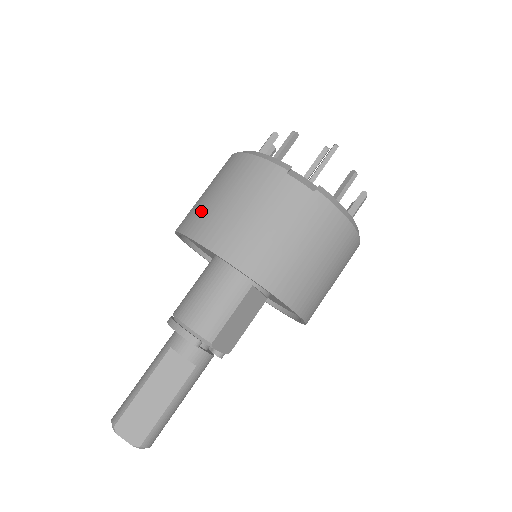
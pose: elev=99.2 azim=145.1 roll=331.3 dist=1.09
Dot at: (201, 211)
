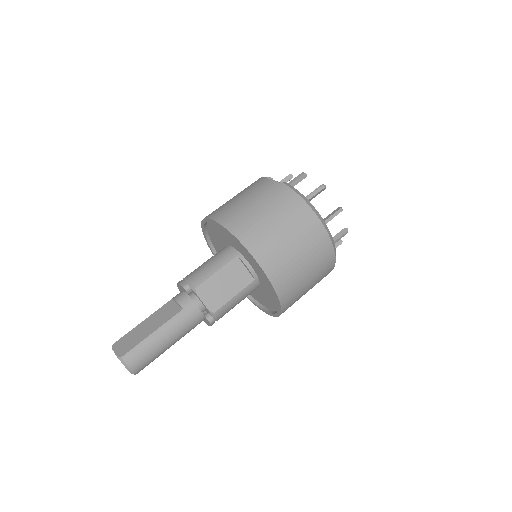
Dot at: occluded
